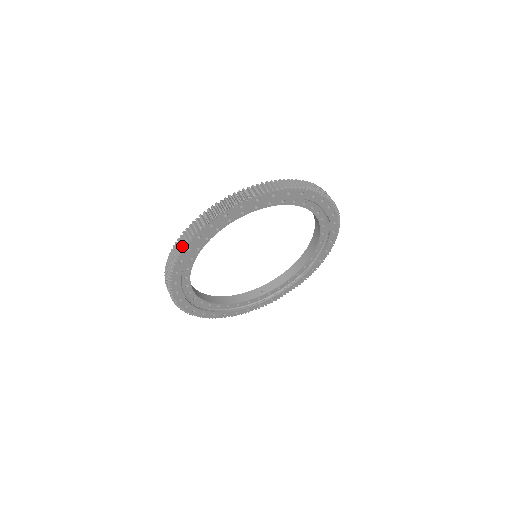
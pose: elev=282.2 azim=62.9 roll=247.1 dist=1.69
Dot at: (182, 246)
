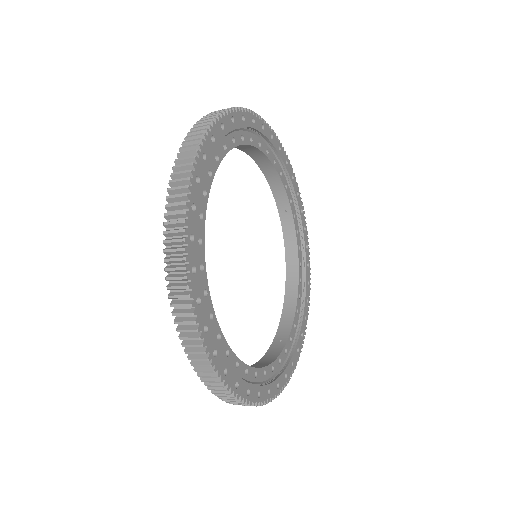
Dot at: (182, 202)
